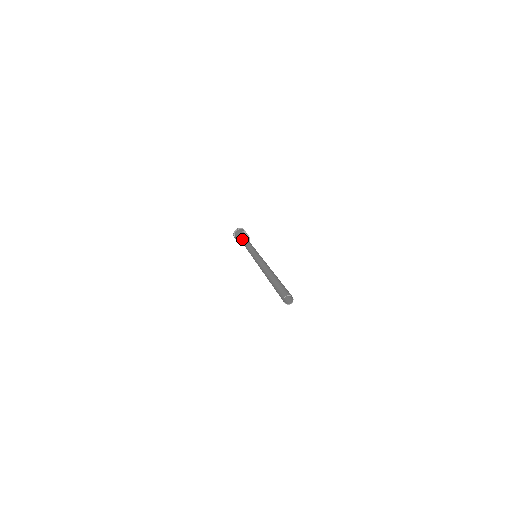
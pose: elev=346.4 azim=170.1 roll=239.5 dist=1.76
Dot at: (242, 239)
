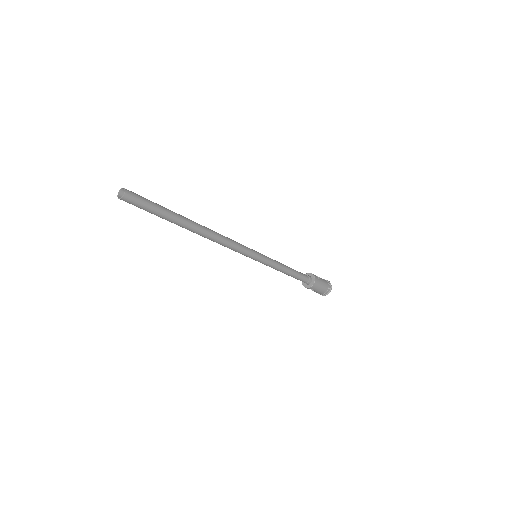
Dot at: occluded
